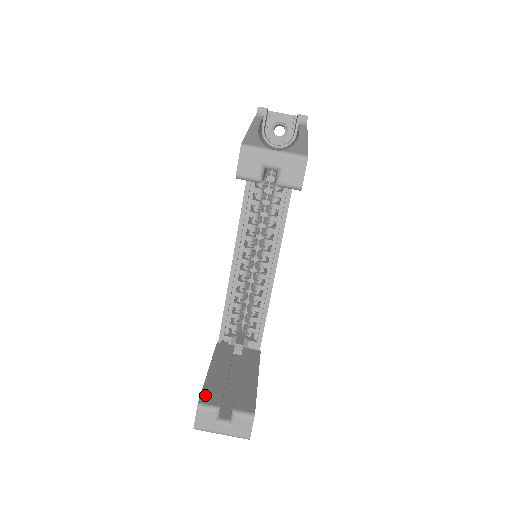
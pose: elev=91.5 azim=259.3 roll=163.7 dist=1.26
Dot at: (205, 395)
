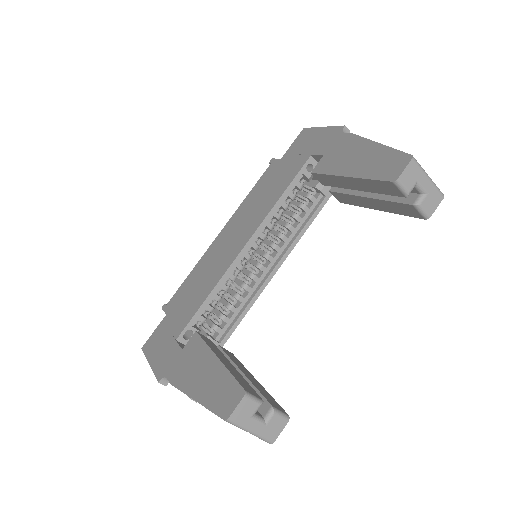
Dot at: (242, 384)
